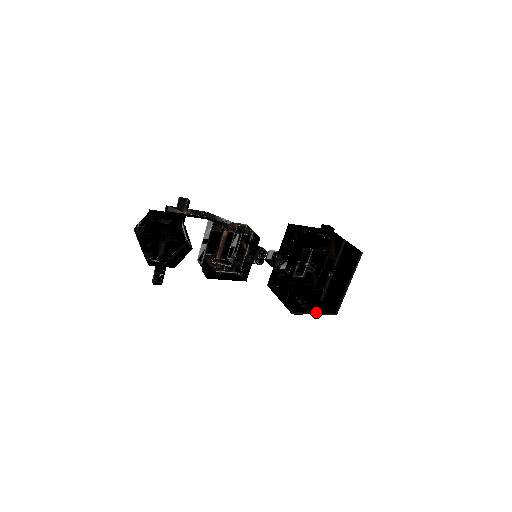
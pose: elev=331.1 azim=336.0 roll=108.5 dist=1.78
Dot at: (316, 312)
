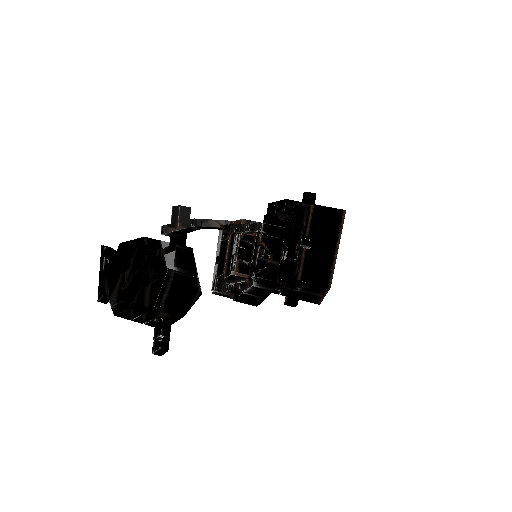
Dot at: (322, 293)
